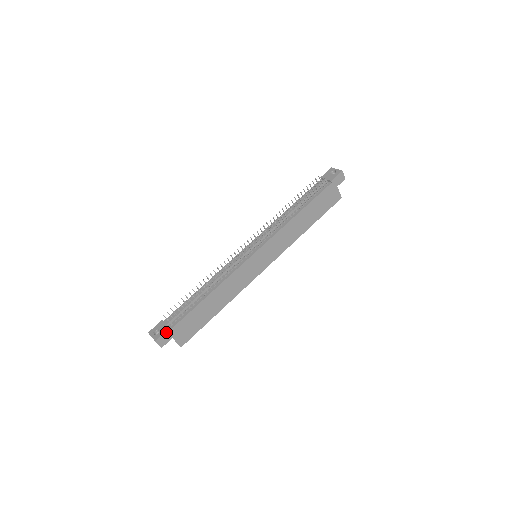
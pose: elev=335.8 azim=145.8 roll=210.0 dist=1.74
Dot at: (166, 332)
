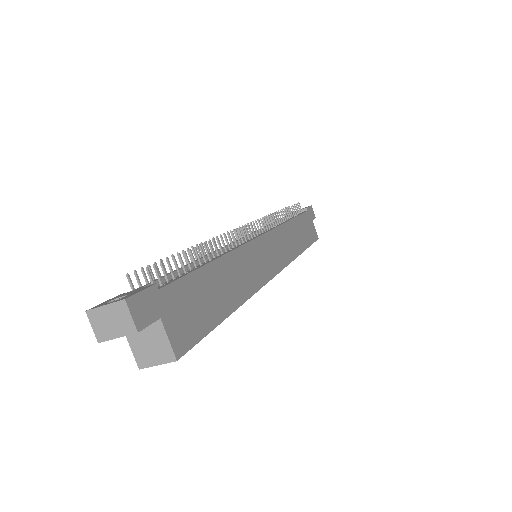
Dot at: (148, 291)
